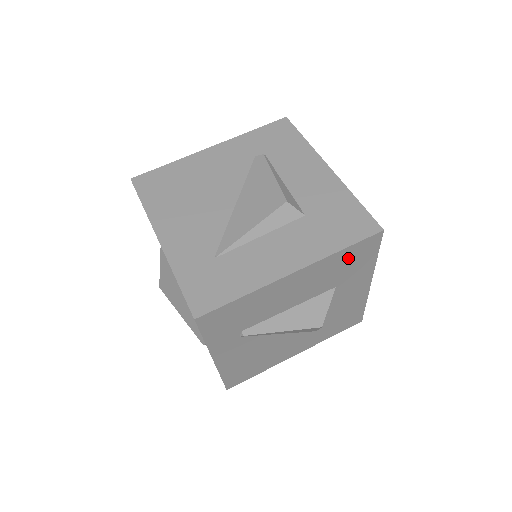
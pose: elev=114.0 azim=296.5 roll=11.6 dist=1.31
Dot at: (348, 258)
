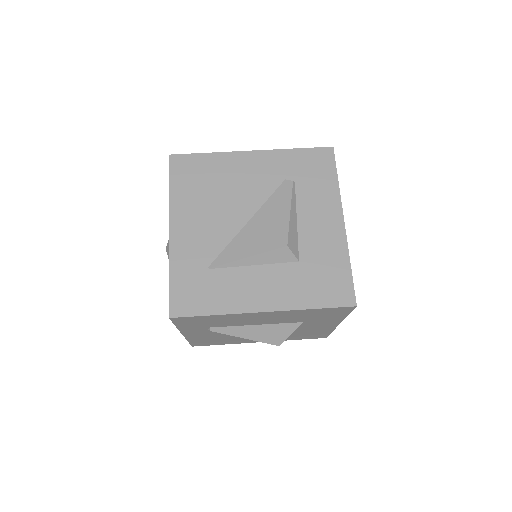
Dot at: (318, 312)
